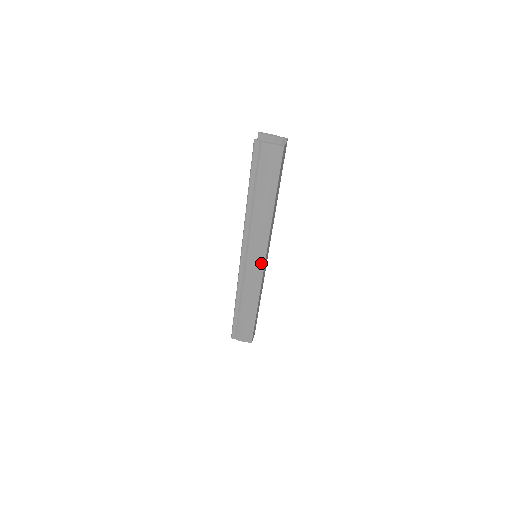
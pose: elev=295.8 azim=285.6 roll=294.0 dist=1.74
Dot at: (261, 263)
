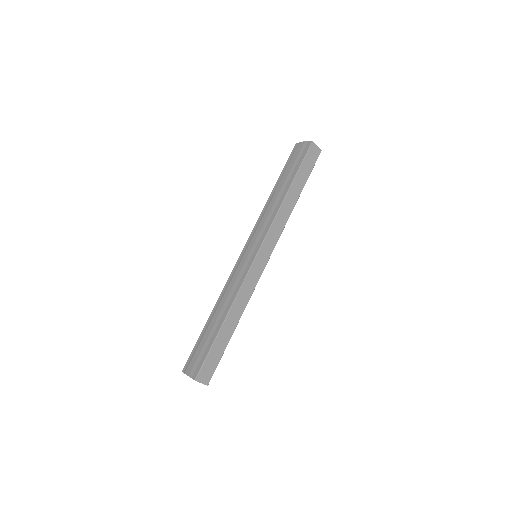
Dot at: (255, 254)
